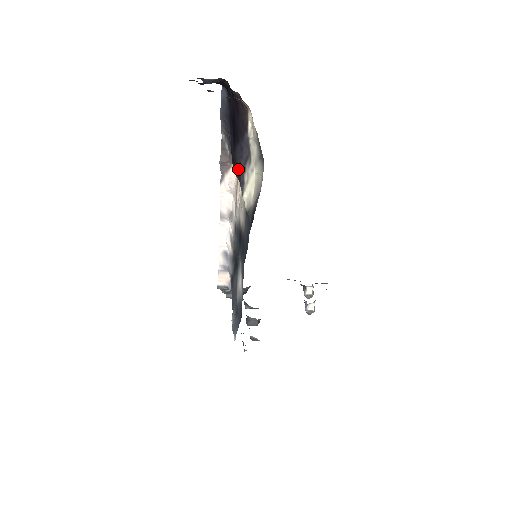
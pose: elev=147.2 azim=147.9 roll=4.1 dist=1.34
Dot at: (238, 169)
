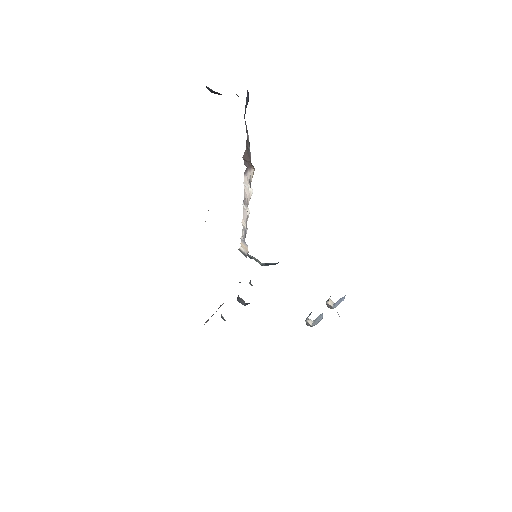
Dot at: occluded
